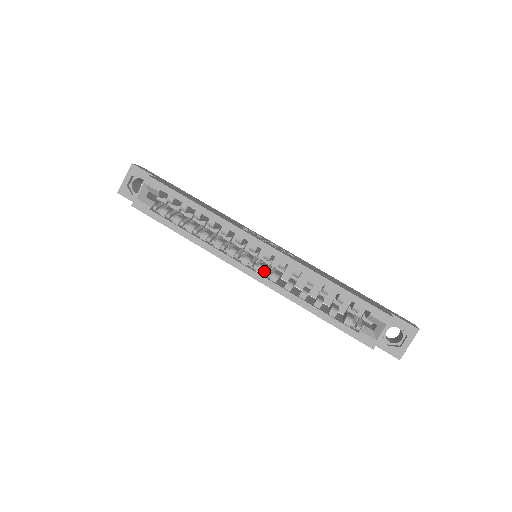
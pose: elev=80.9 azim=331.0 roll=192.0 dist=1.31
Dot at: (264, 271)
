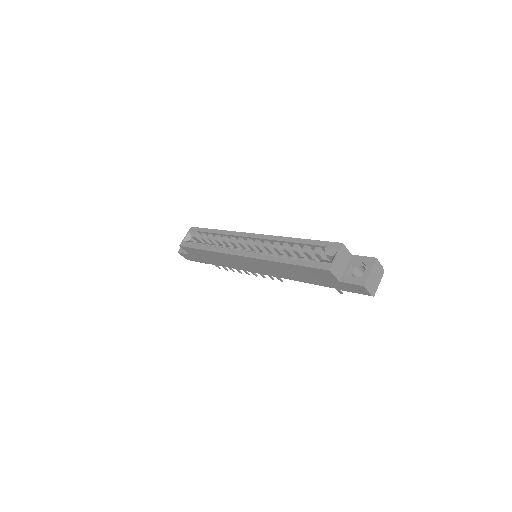
Dot at: (254, 252)
